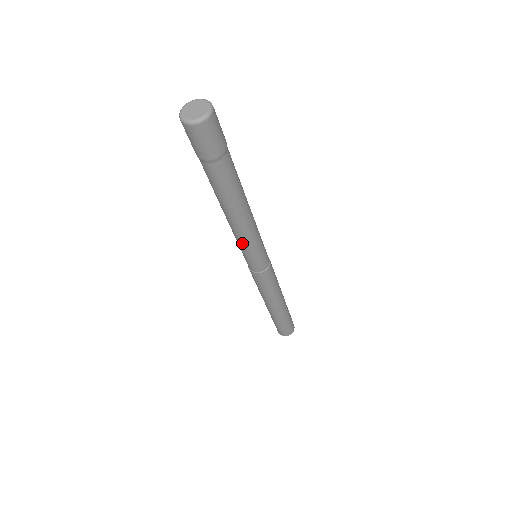
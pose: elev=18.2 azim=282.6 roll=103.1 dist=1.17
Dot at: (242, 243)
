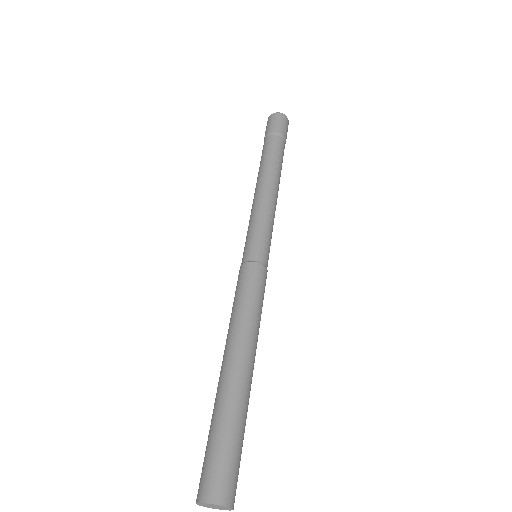
Dot at: (260, 212)
